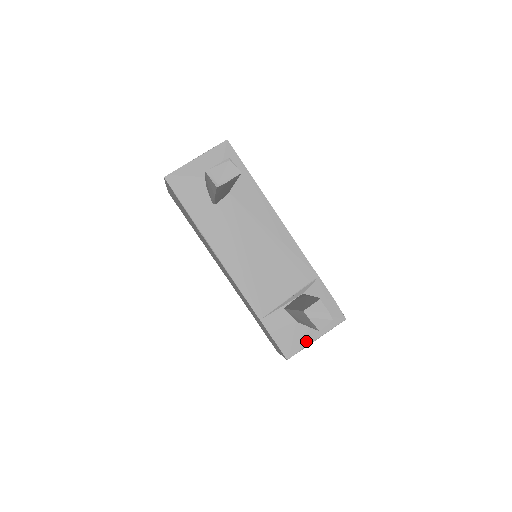
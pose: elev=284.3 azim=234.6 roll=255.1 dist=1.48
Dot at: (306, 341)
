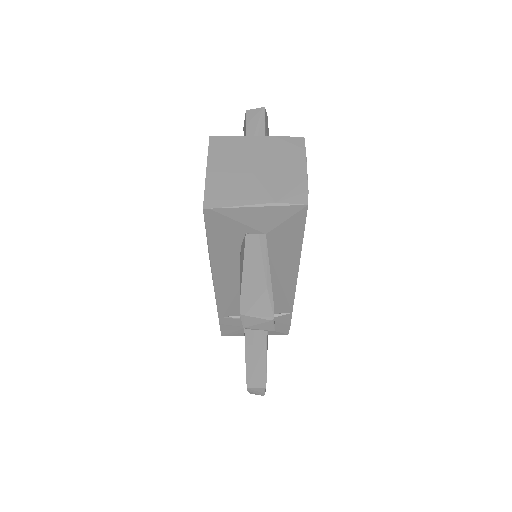
Dot at: occluded
